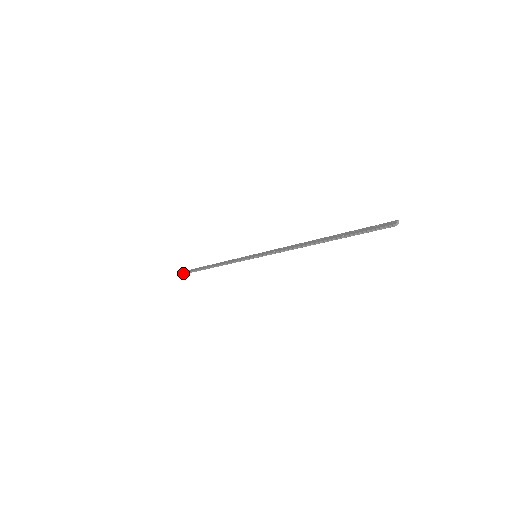
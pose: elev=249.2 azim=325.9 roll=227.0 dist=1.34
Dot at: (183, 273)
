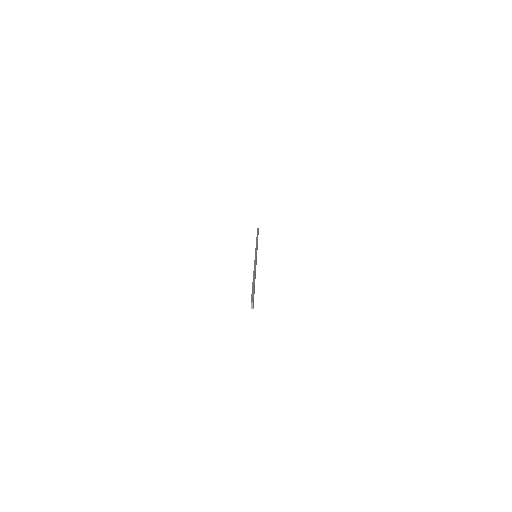
Dot at: occluded
